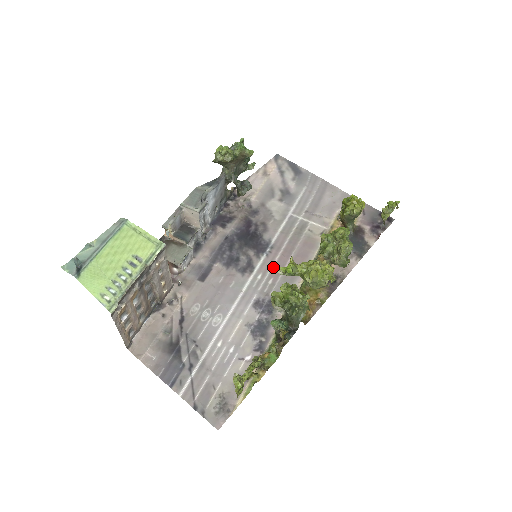
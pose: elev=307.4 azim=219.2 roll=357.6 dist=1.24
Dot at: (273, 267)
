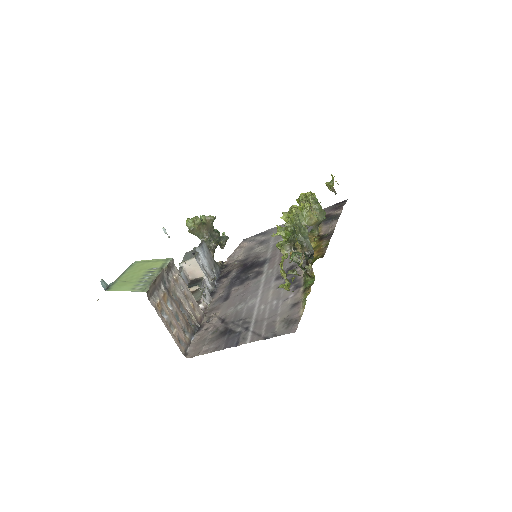
Dot at: (277, 262)
